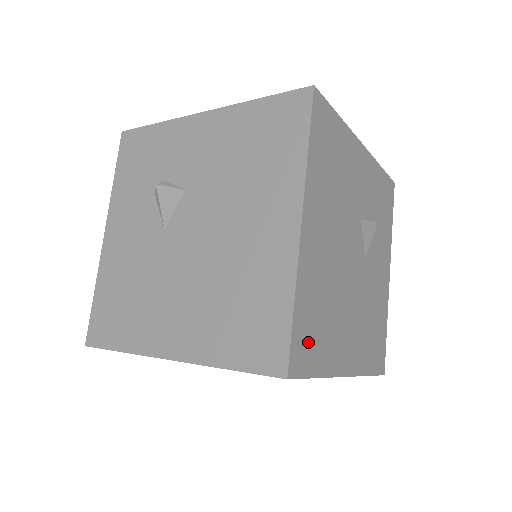
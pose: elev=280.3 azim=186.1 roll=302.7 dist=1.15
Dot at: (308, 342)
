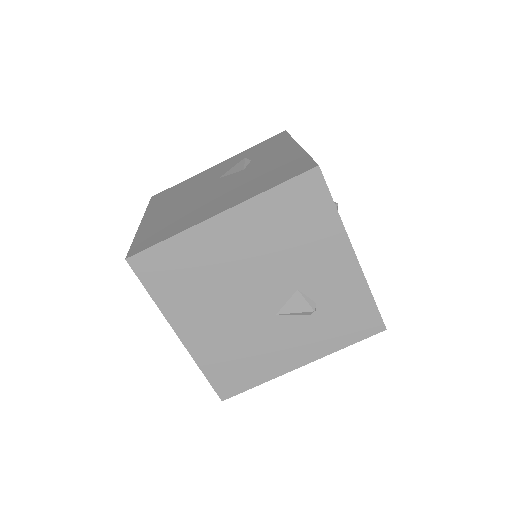
Dot at: (161, 269)
